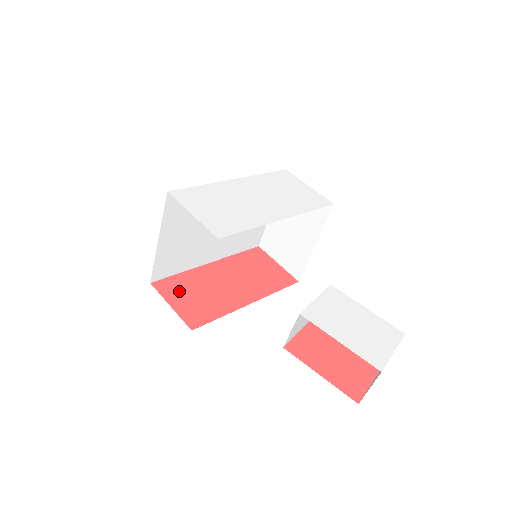
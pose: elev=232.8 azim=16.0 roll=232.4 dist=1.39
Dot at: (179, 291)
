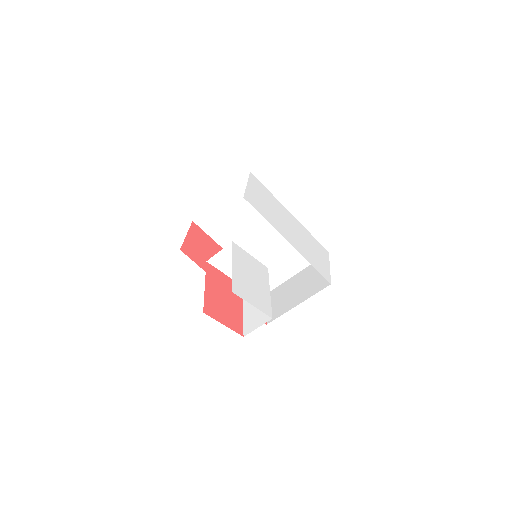
Dot at: (200, 239)
